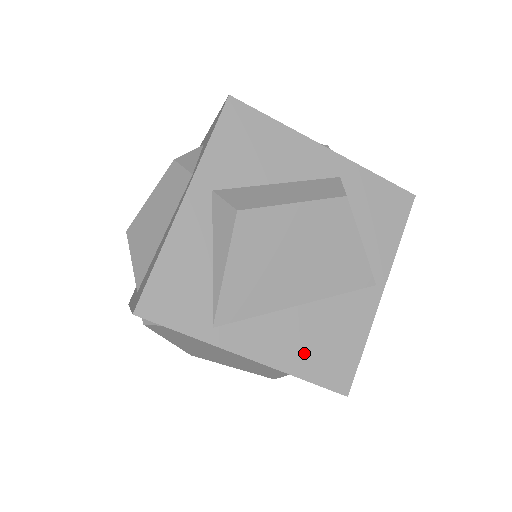
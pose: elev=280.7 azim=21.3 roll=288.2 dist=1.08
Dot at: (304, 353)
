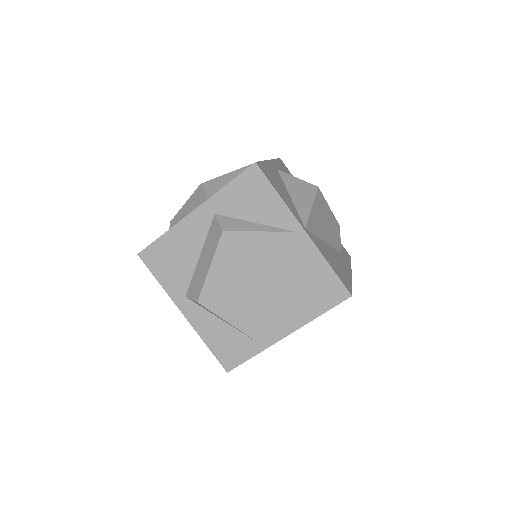
Dot at: (306, 305)
